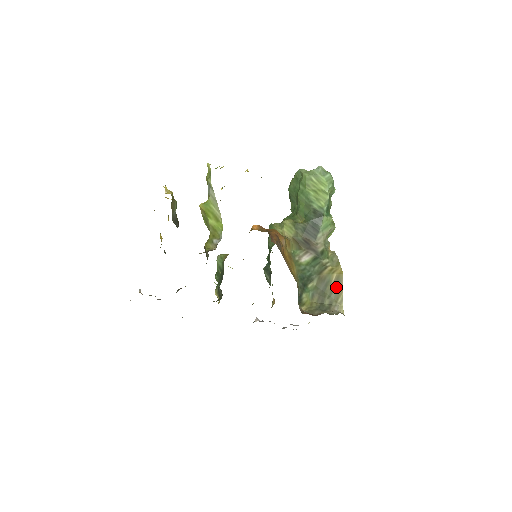
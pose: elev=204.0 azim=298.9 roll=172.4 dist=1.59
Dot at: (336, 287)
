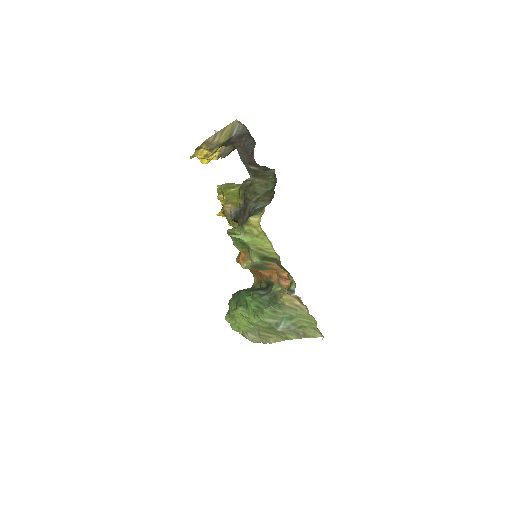
Dot at: occluded
